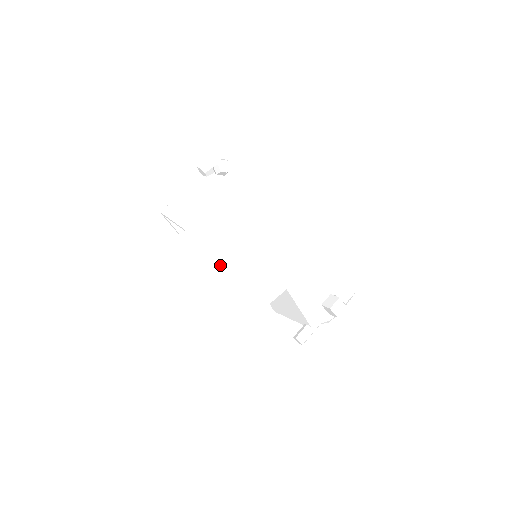
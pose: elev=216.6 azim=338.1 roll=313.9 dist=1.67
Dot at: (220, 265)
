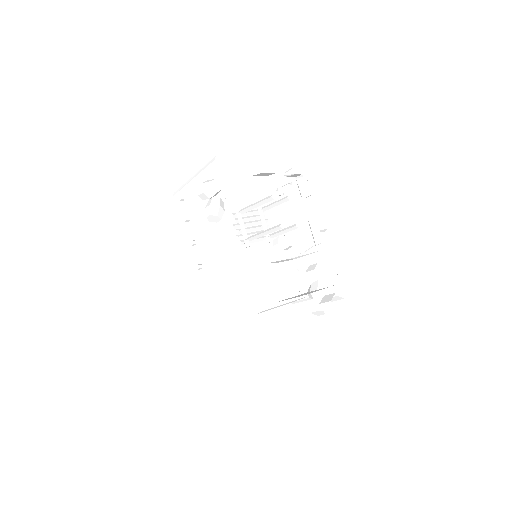
Dot at: occluded
